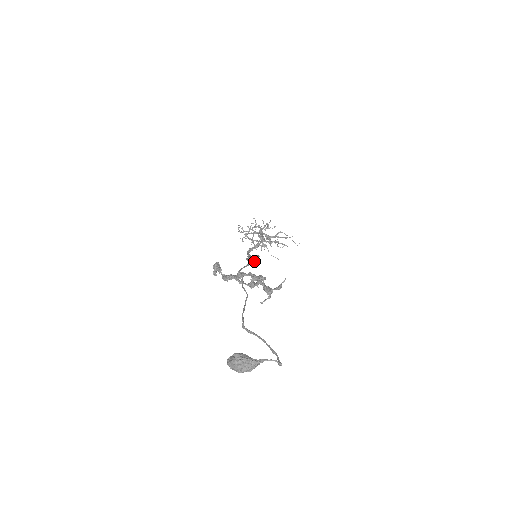
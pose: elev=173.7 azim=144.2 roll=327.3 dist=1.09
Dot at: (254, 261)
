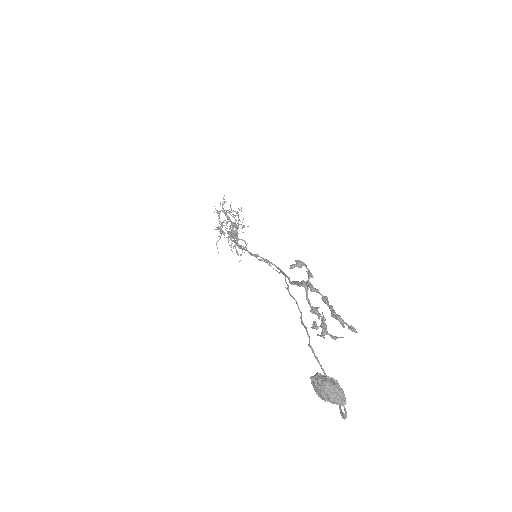
Dot at: occluded
